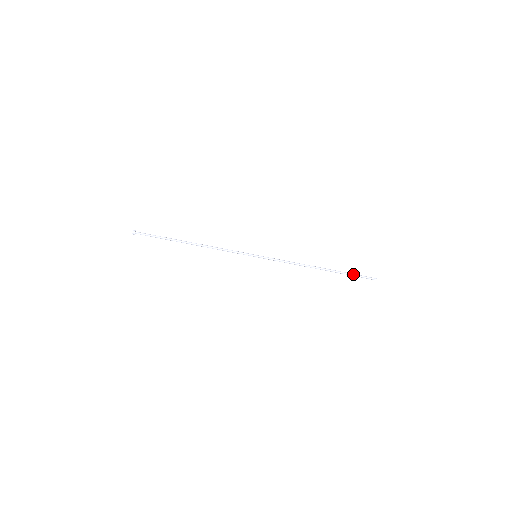
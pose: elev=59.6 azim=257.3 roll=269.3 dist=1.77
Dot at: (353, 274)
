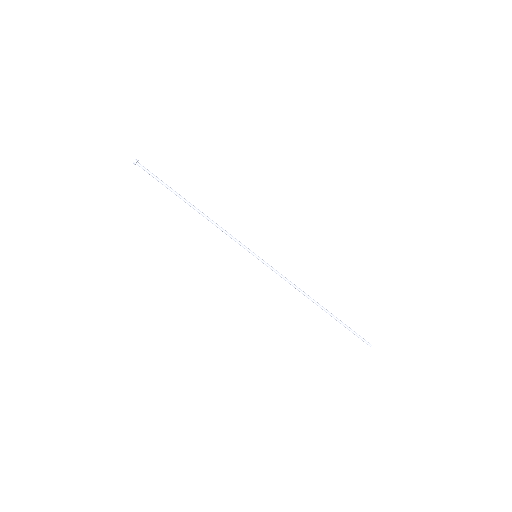
Dot at: (348, 328)
